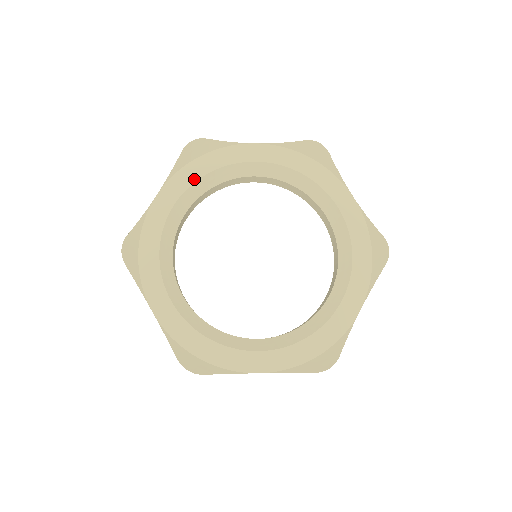
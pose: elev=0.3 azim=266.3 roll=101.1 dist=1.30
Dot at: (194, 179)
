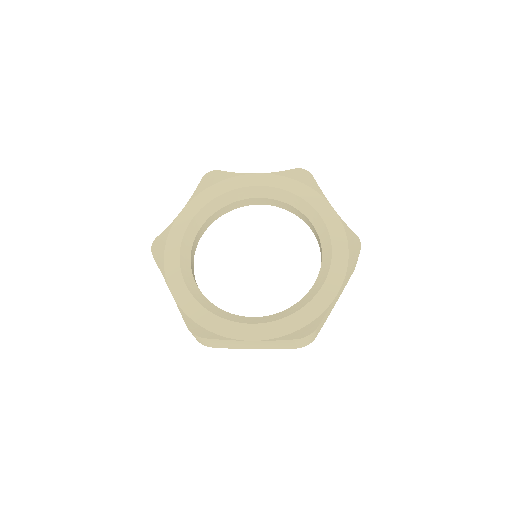
Dot at: (210, 199)
